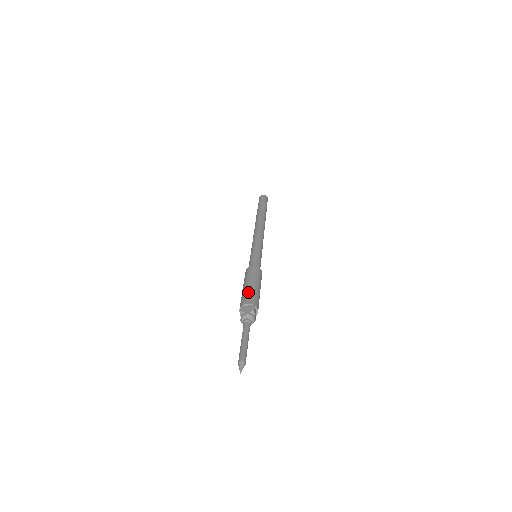
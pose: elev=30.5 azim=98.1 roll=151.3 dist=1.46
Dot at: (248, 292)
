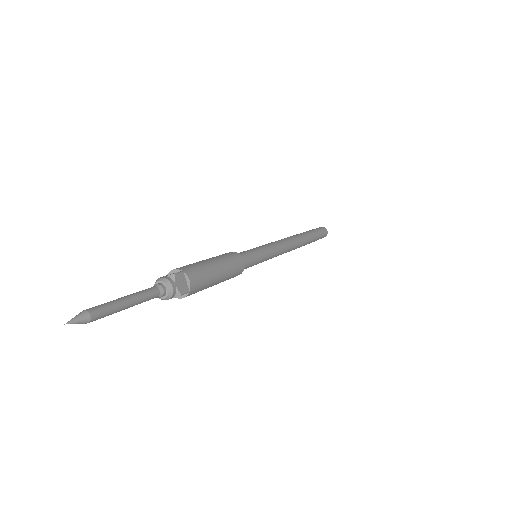
Dot at: (190, 264)
